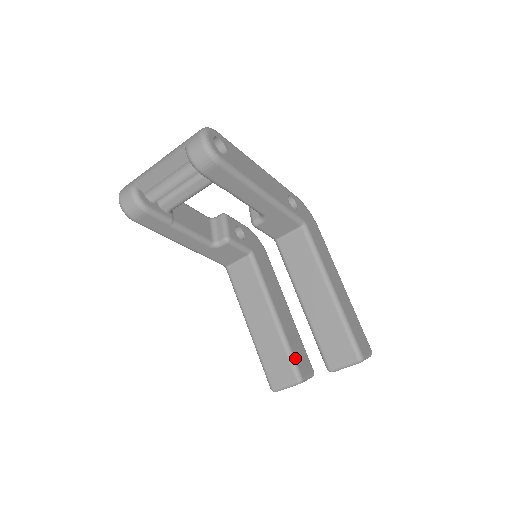
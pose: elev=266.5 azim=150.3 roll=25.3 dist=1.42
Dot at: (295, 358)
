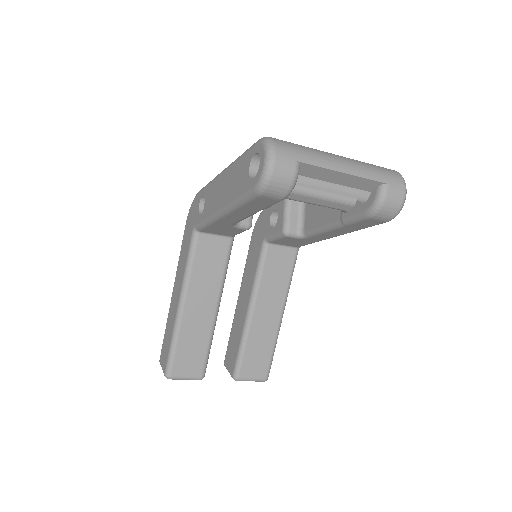
Dot at: occluded
